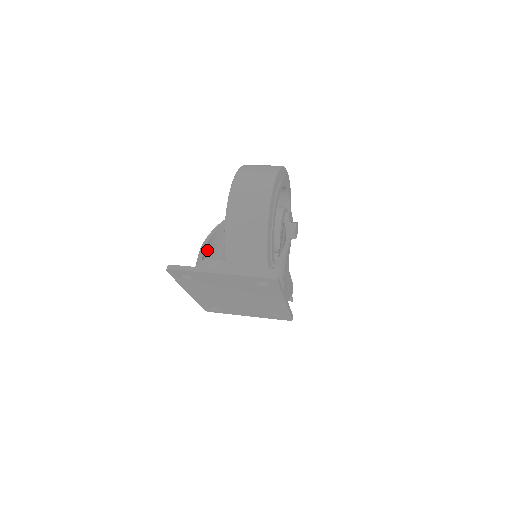
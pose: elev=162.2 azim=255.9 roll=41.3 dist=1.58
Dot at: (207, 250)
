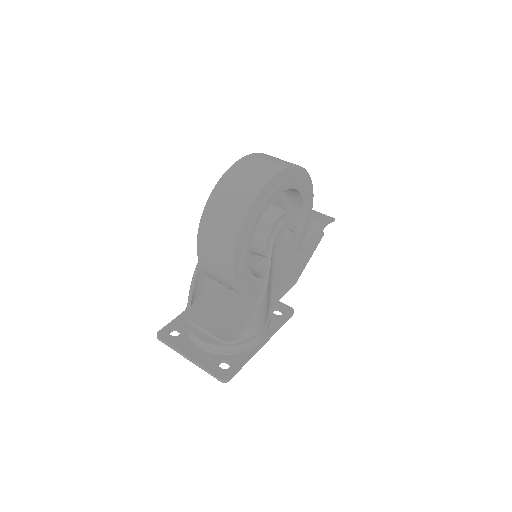
Dot at: (200, 276)
